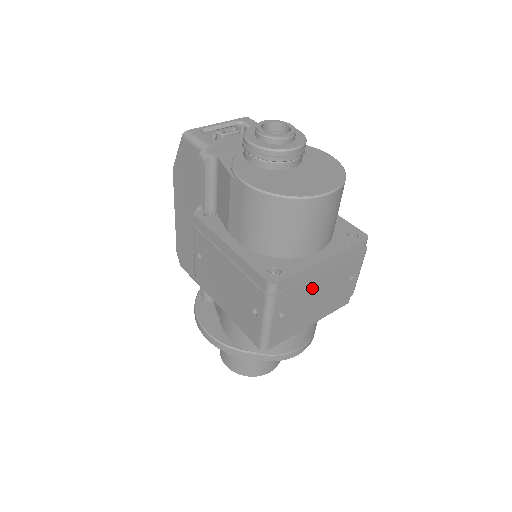
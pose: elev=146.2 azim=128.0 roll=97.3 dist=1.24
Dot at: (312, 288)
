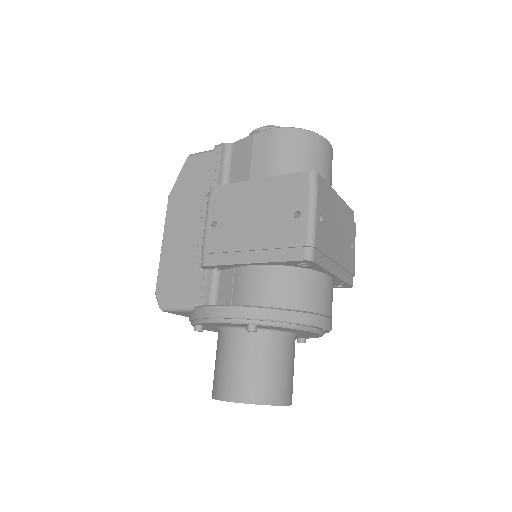
Dot at: (334, 216)
